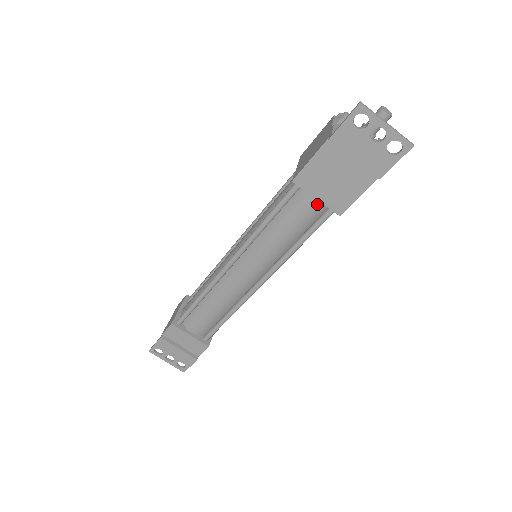
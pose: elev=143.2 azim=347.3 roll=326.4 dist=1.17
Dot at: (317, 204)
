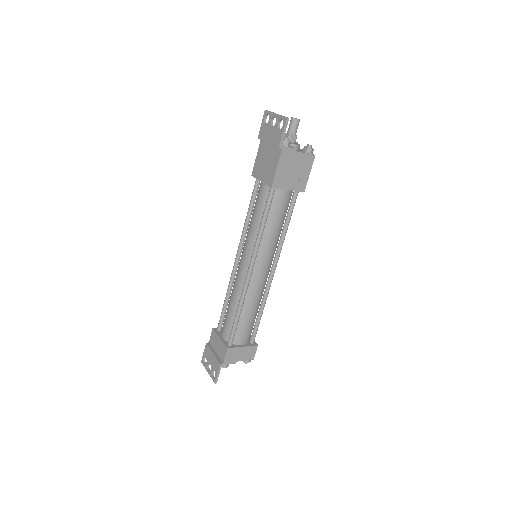
Dot at: (265, 187)
